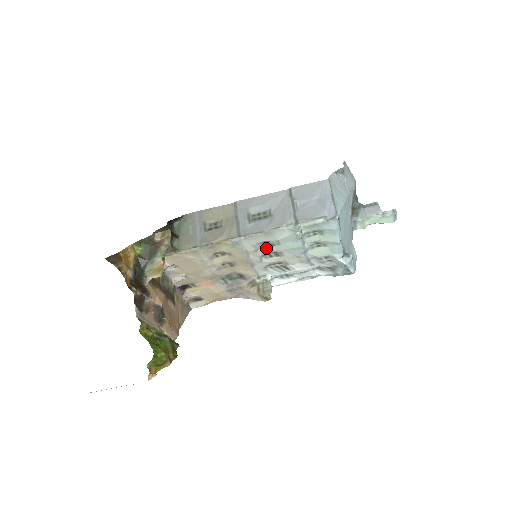
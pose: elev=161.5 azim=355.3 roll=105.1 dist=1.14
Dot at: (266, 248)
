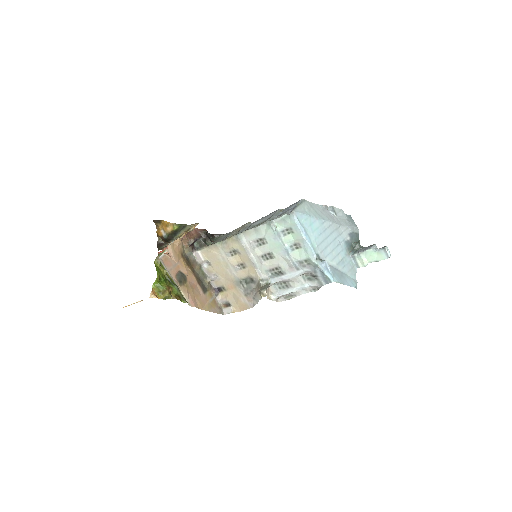
Dot at: (260, 247)
